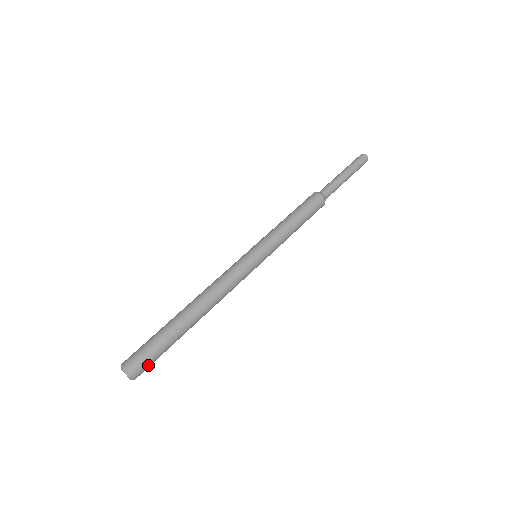
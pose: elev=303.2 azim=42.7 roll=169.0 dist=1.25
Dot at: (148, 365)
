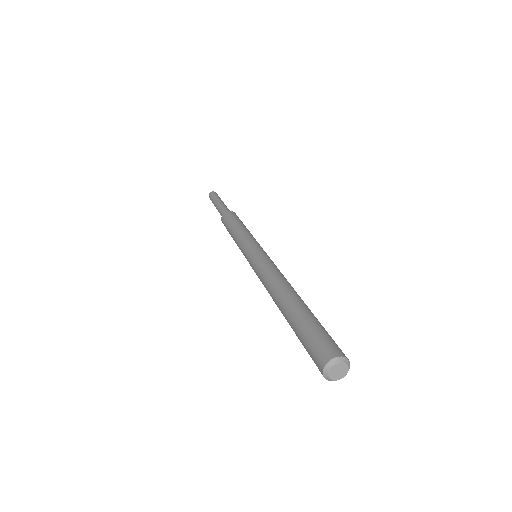
Dot at: occluded
